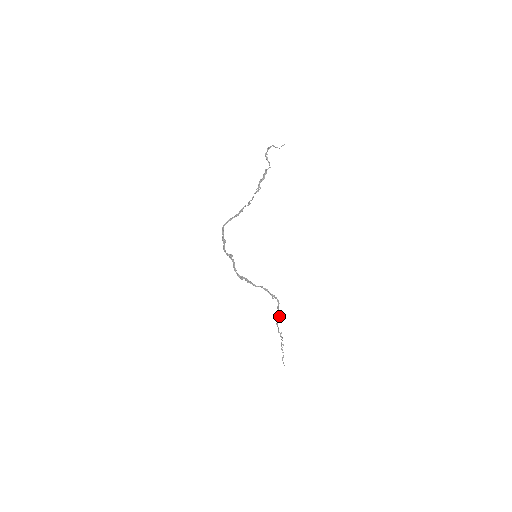
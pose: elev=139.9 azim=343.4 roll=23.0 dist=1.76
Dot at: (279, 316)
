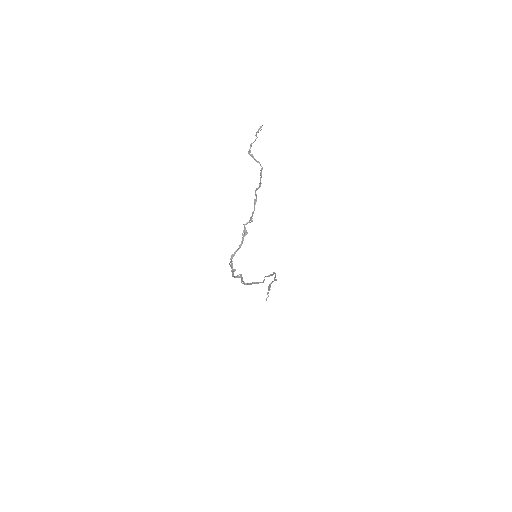
Dot at: occluded
